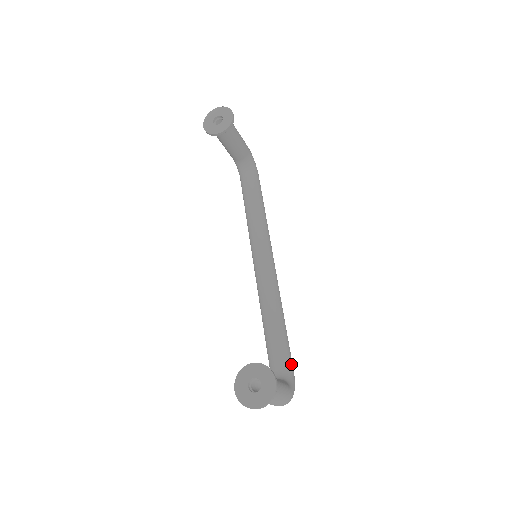
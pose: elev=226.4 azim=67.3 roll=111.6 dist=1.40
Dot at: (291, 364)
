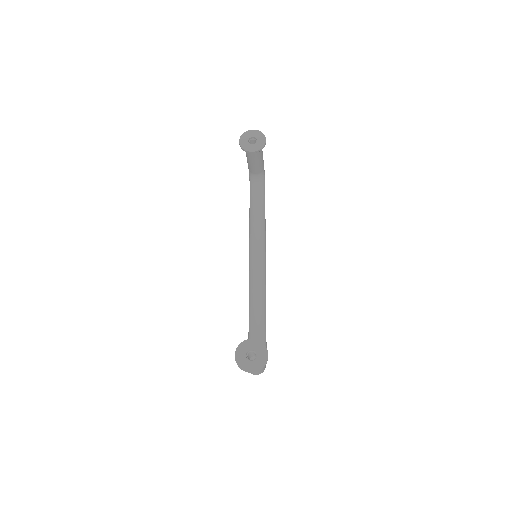
Dot at: (266, 345)
